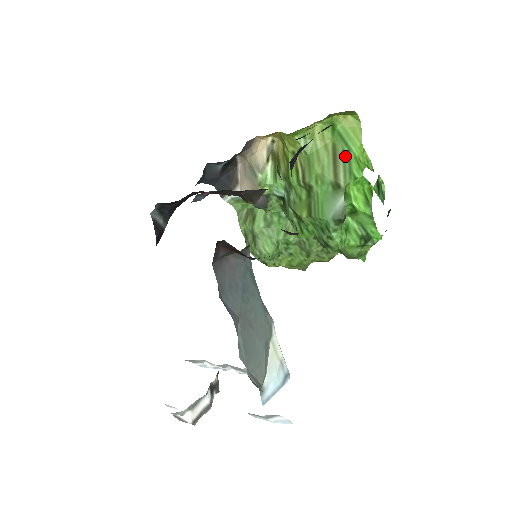
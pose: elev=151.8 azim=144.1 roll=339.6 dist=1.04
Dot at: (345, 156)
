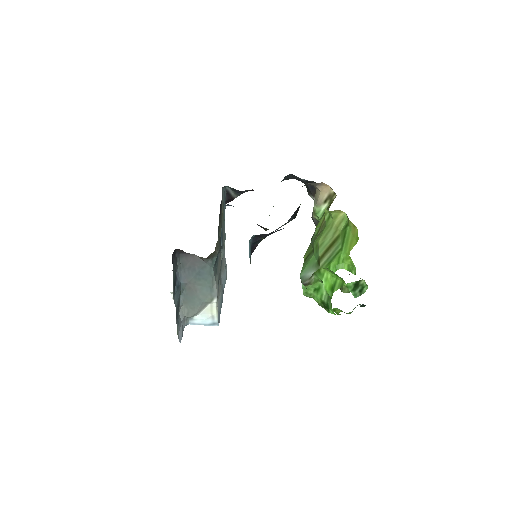
Dot at: (336, 250)
